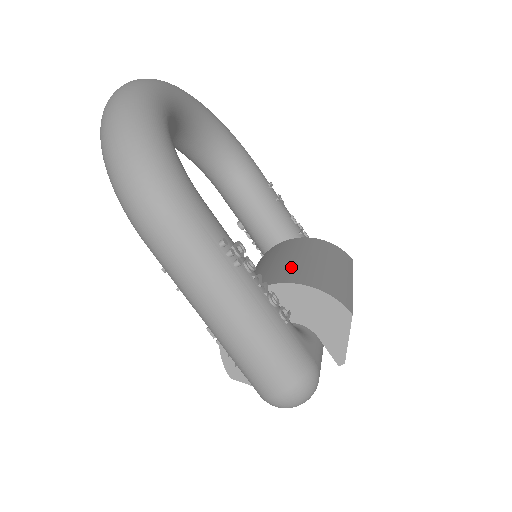
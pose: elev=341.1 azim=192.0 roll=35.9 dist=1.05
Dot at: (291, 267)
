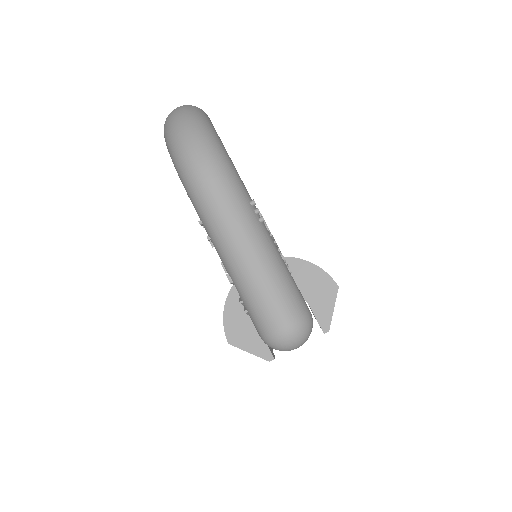
Dot at: occluded
